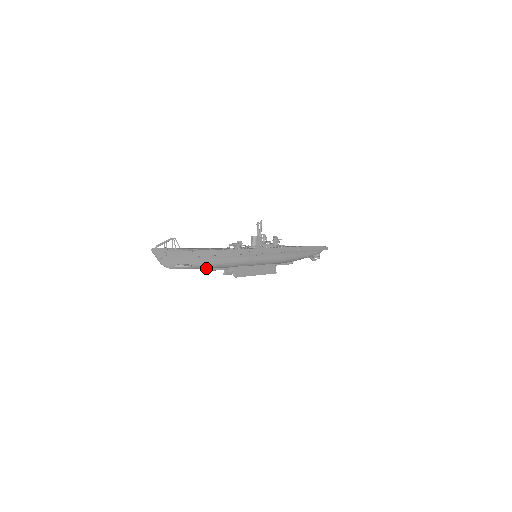
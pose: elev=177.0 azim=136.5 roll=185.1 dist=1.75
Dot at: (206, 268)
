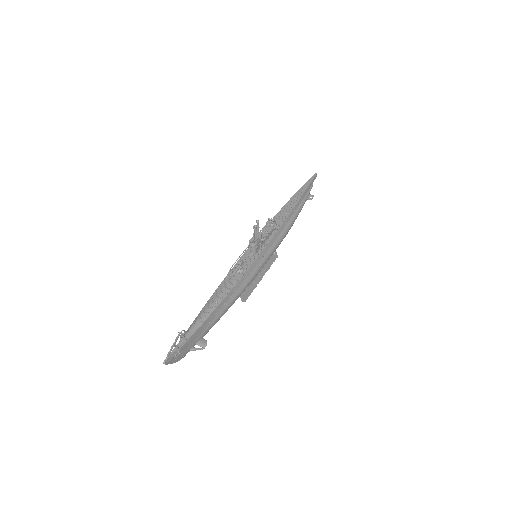
Dot at: occluded
